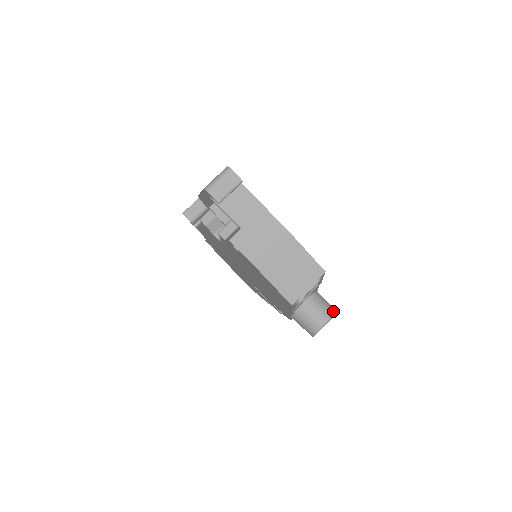
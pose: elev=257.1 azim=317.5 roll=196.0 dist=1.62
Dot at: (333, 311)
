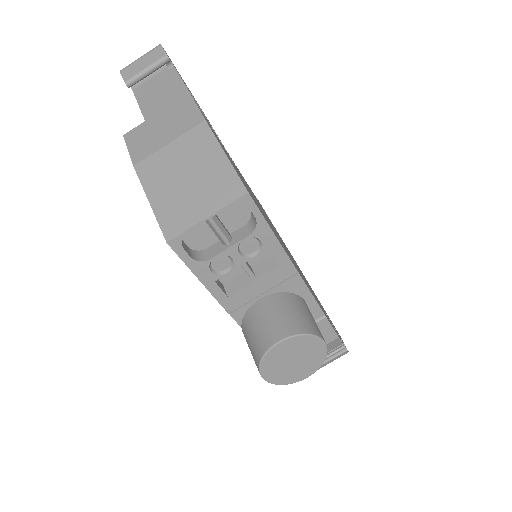
Dot at: (306, 328)
